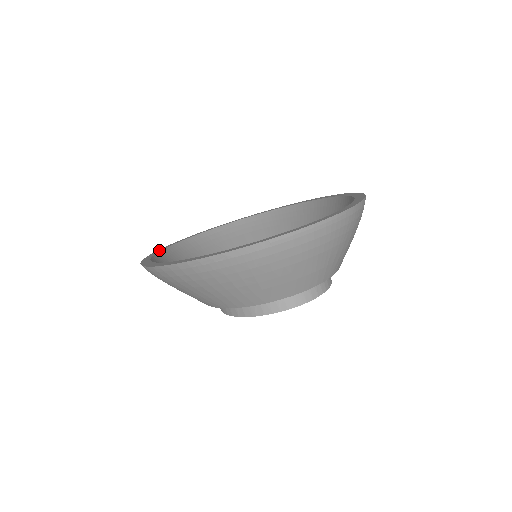
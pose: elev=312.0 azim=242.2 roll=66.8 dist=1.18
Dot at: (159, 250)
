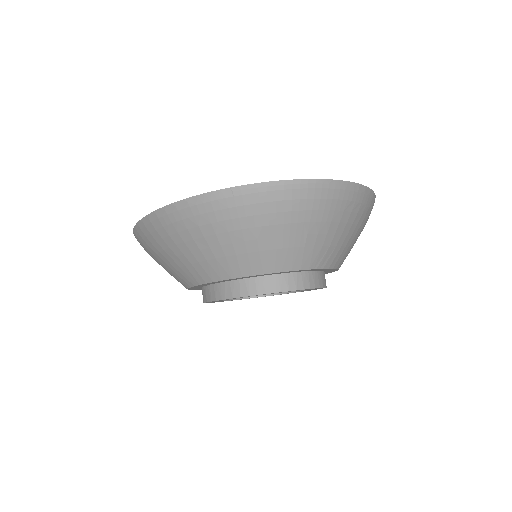
Dot at: occluded
